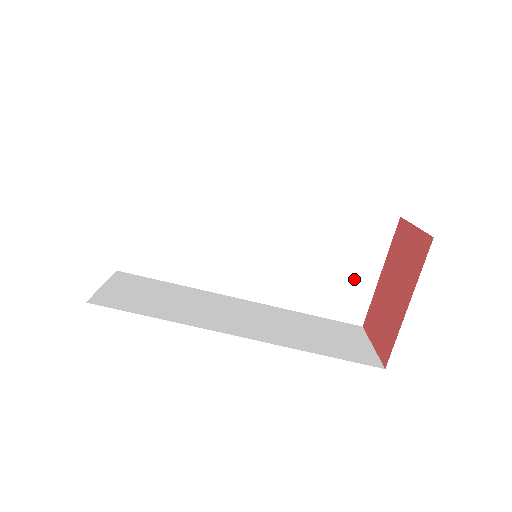
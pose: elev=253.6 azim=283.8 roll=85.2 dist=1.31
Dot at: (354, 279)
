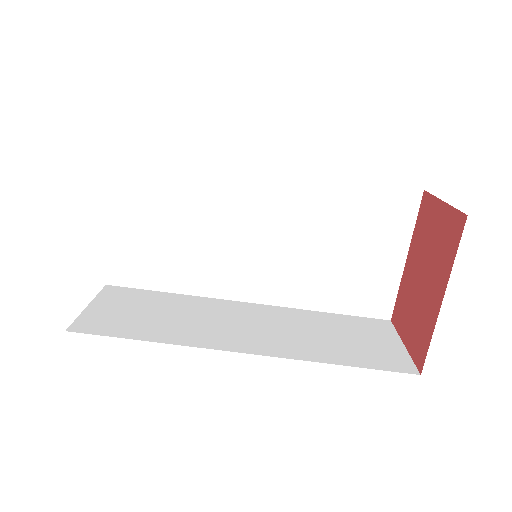
Dot at: (376, 268)
